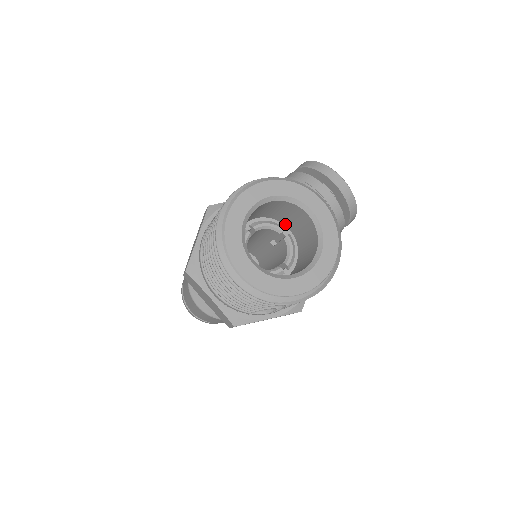
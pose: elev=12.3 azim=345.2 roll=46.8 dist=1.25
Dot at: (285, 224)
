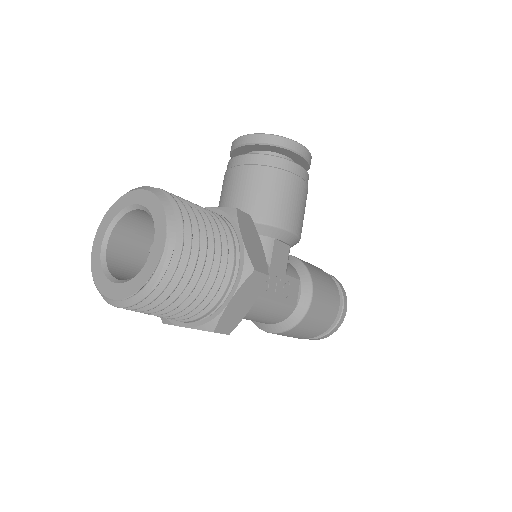
Dot at: occluded
